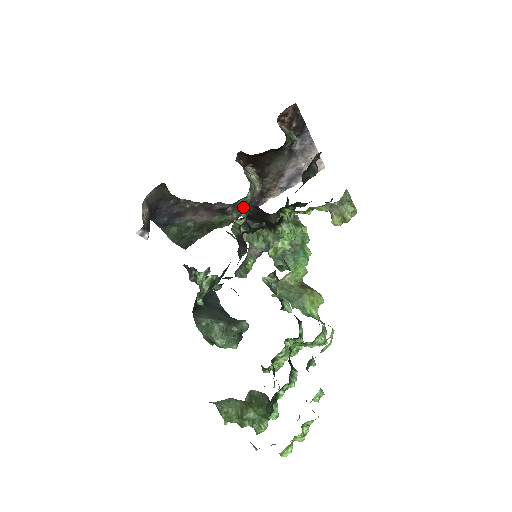
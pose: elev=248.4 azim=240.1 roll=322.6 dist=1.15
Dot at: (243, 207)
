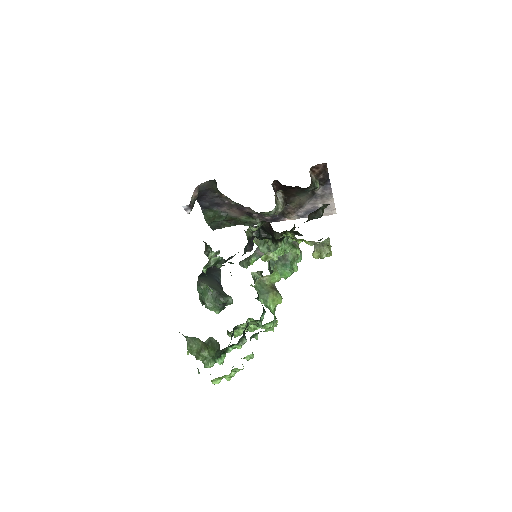
Dot at: (266, 217)
